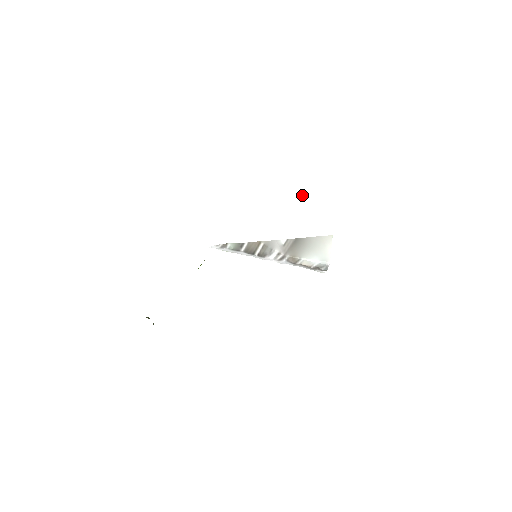
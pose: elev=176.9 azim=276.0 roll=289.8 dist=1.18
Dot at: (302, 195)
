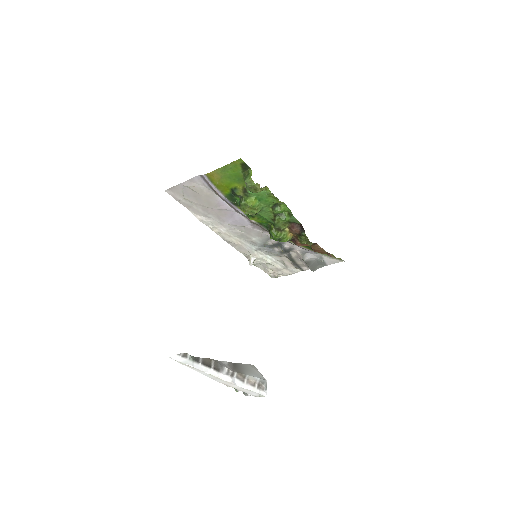
Dot at: (252, 259)
